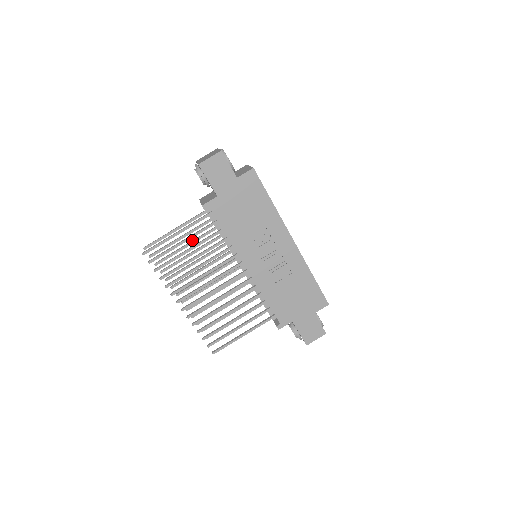
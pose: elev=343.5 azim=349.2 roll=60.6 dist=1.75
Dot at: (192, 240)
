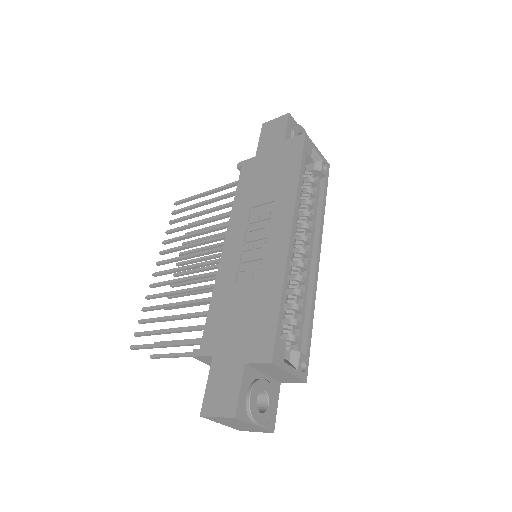
Dot at: (226, 223)
